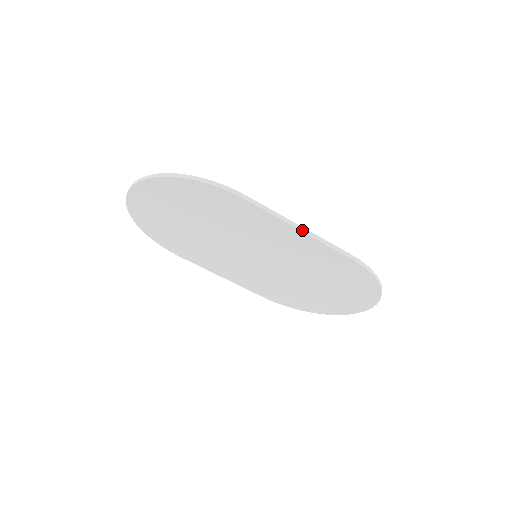
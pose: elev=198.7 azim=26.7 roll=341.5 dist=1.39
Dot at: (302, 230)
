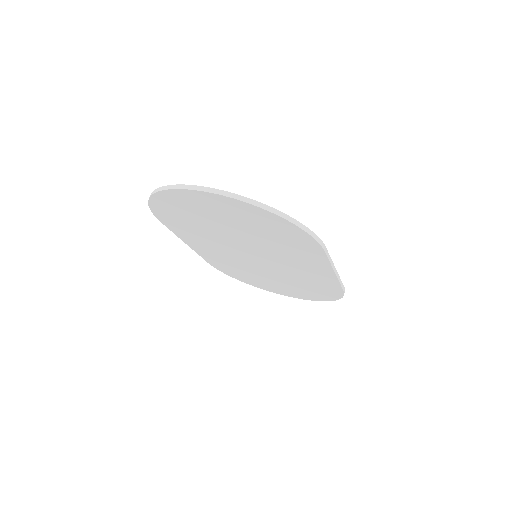
Dot at: (336, 273)
